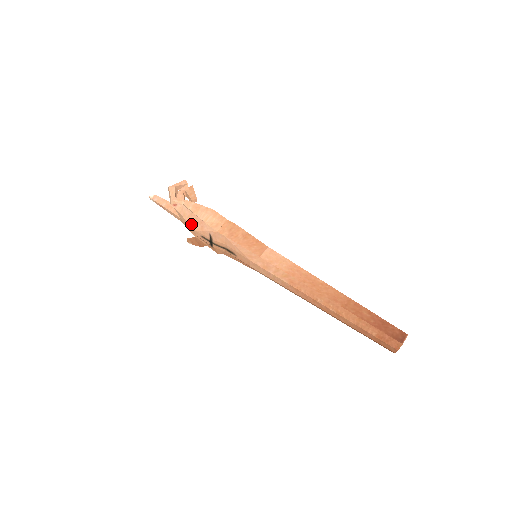
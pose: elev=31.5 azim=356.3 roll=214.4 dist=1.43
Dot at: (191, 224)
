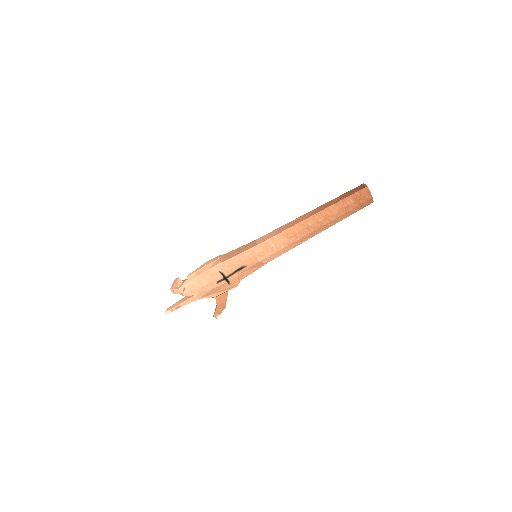
Dot at: (204, 284)
